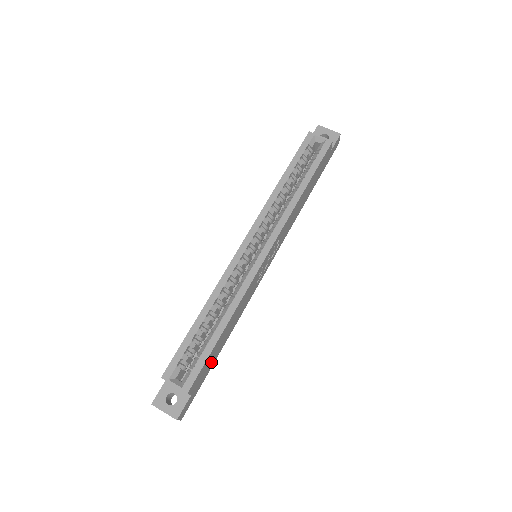
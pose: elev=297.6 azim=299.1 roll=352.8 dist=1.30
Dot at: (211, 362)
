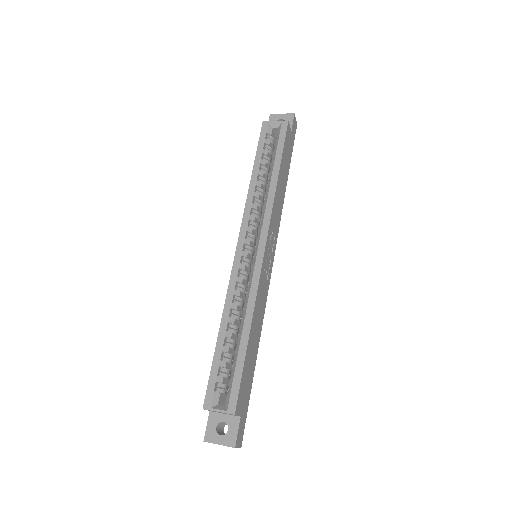
Dot at: (249, 376)
